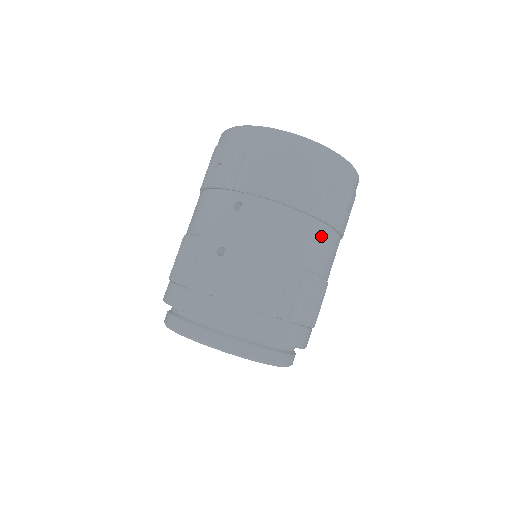
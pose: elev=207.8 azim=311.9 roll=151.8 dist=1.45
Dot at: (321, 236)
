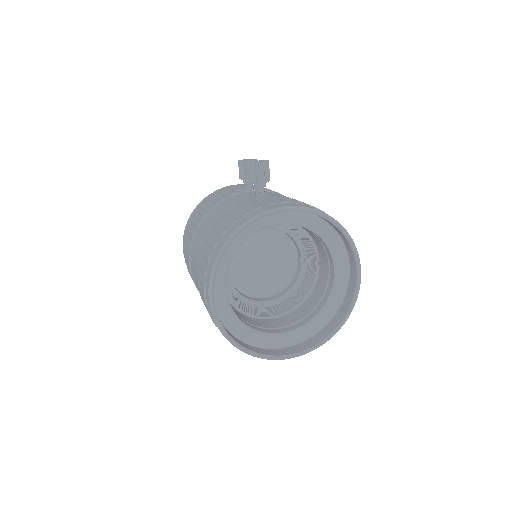
Dot at: occluded
